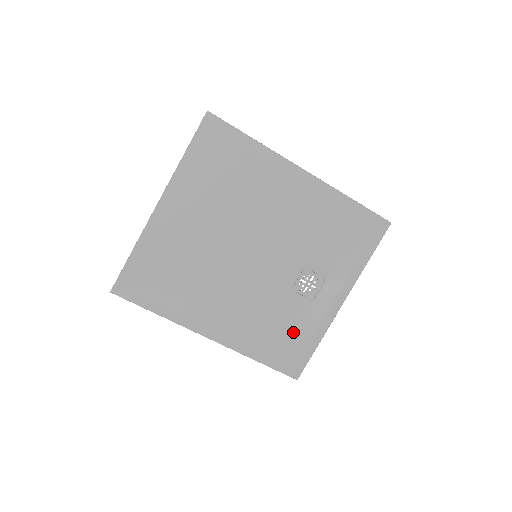
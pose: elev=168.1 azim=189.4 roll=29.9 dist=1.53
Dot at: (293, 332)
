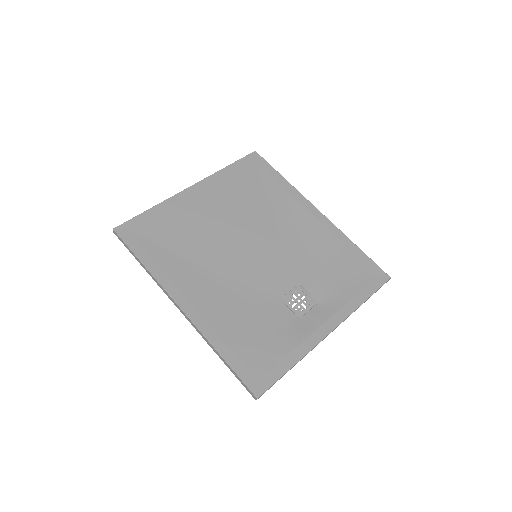
Dot at: (269, 340)
